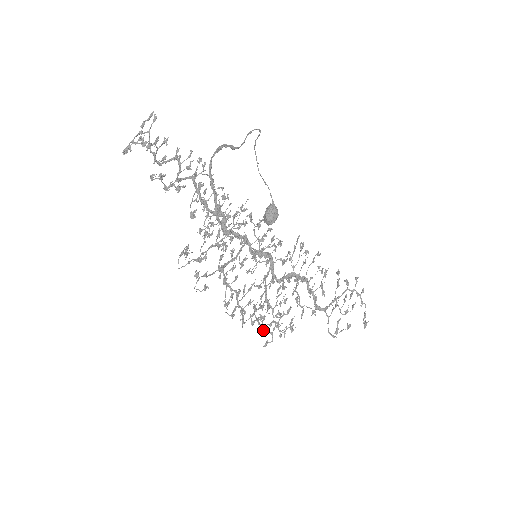
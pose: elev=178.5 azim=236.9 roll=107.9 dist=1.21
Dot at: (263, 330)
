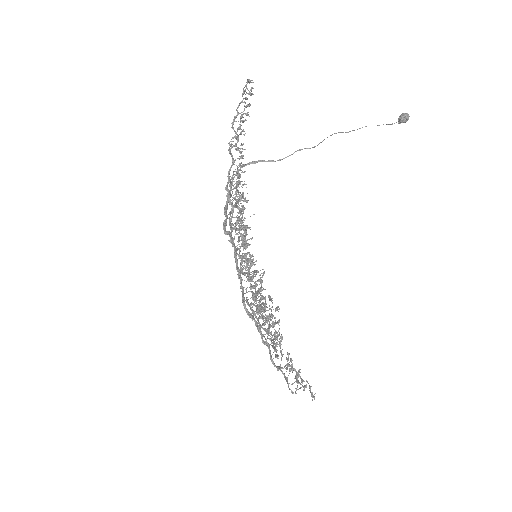
Dot at: (275, 308)
